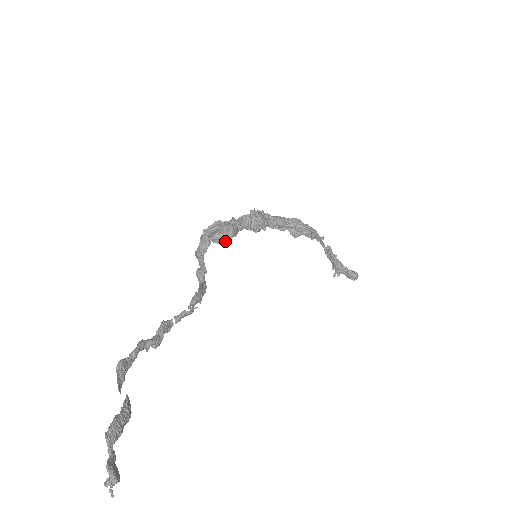
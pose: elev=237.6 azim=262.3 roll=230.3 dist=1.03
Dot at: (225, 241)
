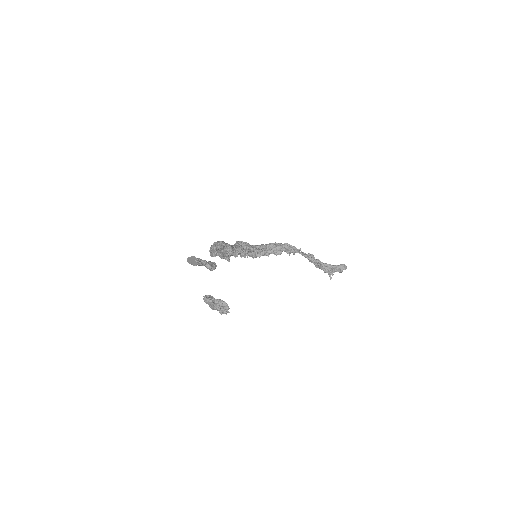
Dot at: (228, 254)
